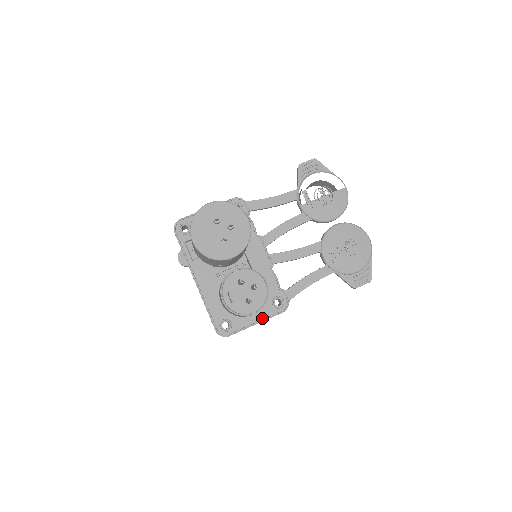
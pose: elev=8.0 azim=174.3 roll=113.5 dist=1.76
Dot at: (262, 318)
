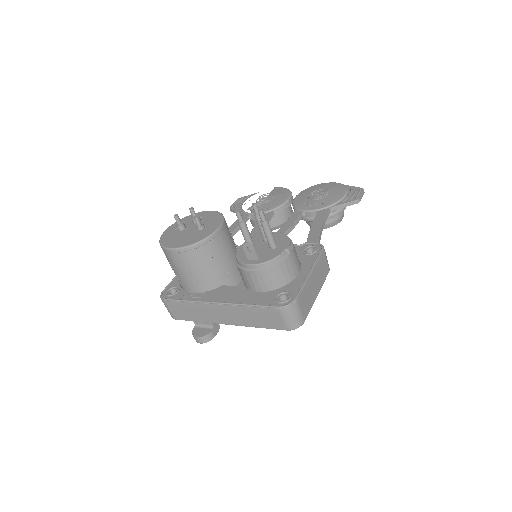
Dot at: (310, 267)
